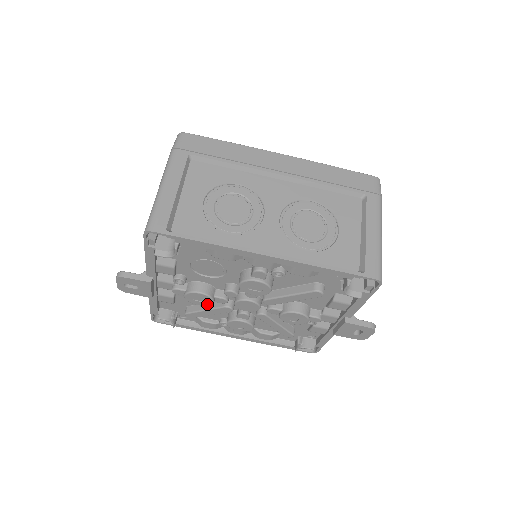
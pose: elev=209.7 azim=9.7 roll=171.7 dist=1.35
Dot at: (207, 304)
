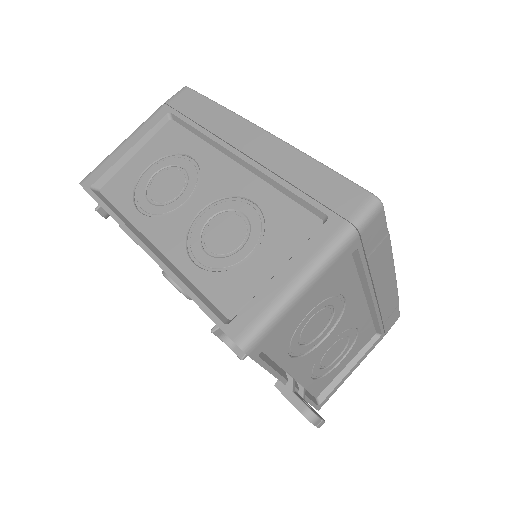
Dot at: occluded
